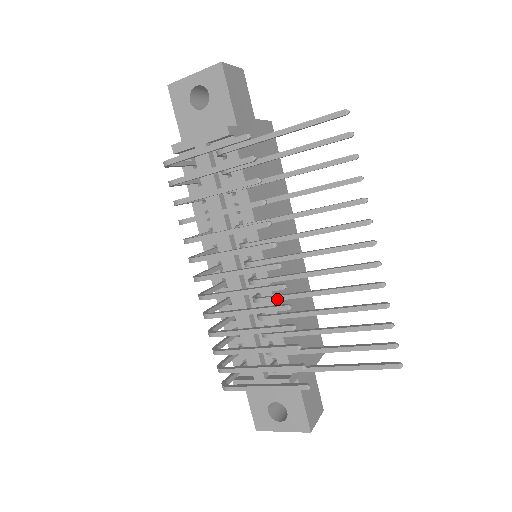
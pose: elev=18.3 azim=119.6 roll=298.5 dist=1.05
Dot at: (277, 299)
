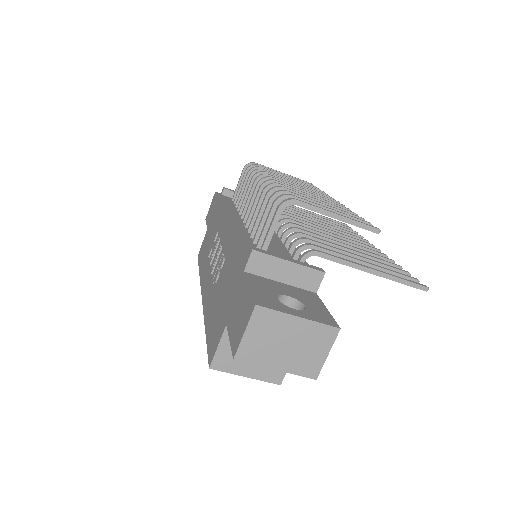
Dot at: (314, 233)
